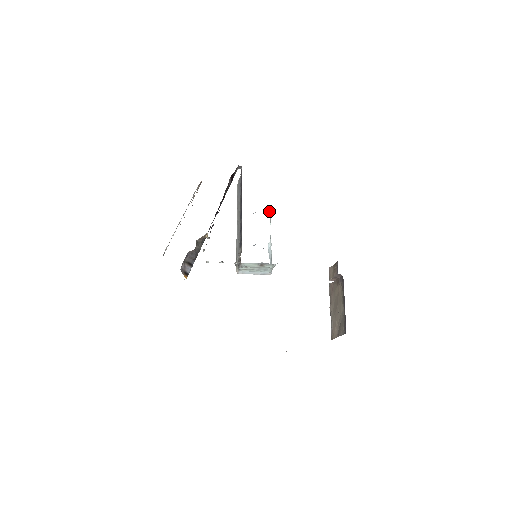
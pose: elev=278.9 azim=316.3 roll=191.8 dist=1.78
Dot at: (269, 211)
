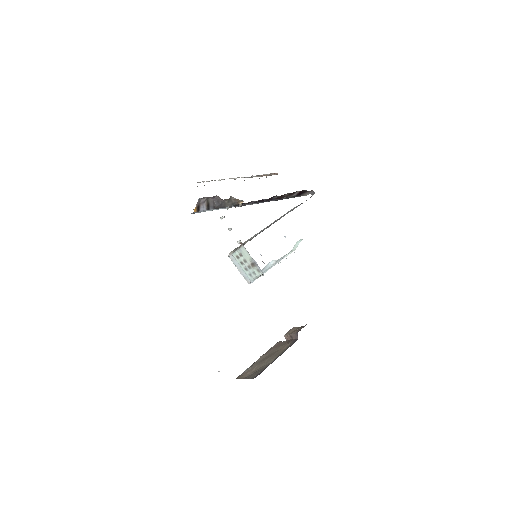
Dot at: (297, 245)
